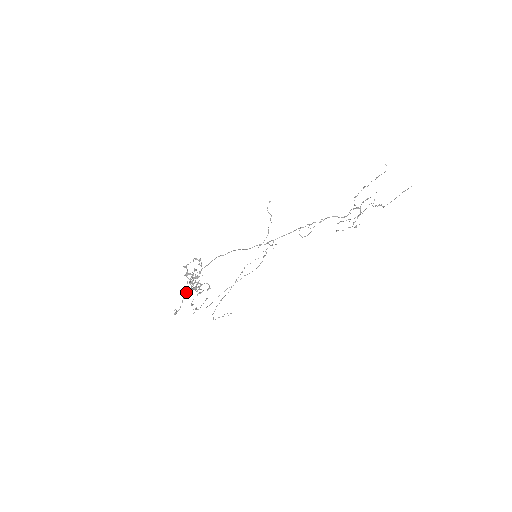
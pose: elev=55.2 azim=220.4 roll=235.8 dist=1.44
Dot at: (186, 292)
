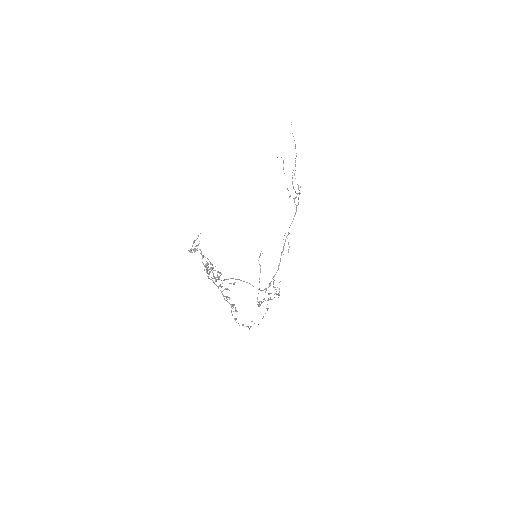
Dot at: occluded
